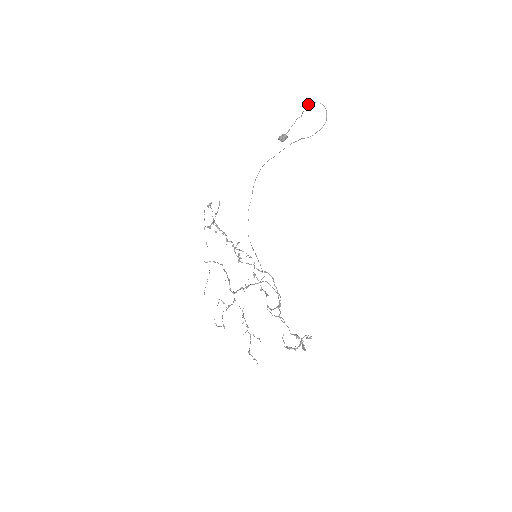
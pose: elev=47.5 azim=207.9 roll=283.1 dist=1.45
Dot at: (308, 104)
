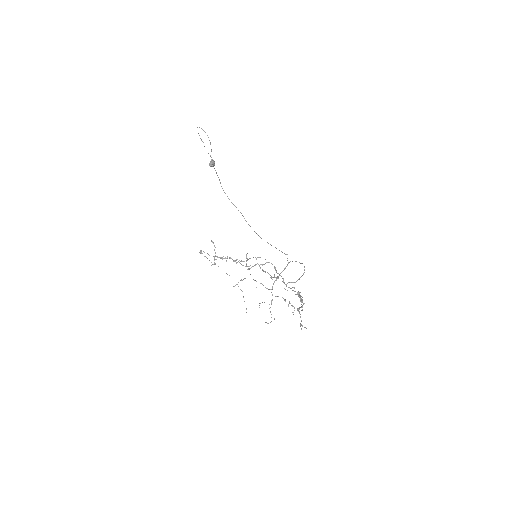
Dot at: (198, 133)
